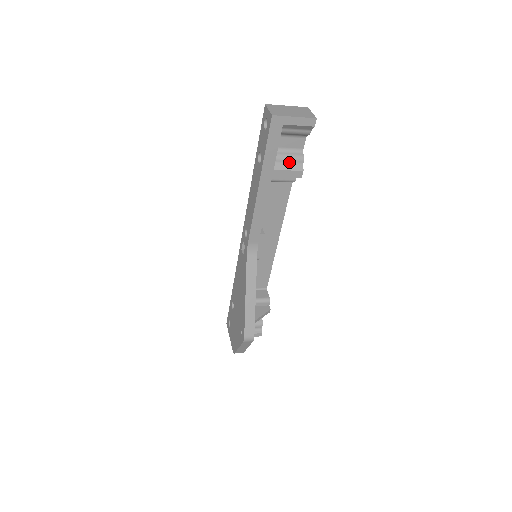
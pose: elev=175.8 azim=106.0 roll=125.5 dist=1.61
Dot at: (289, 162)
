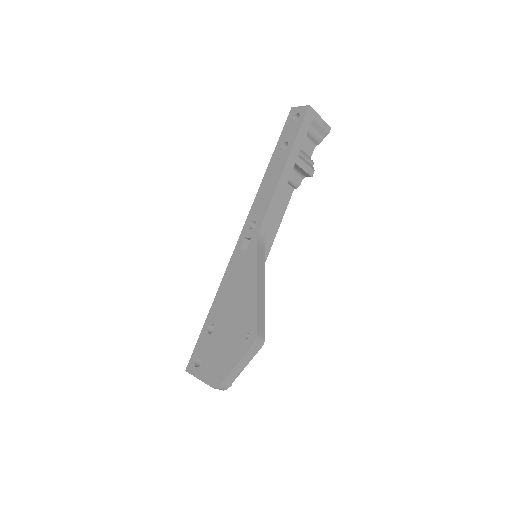
Dot at: (305, 159)
